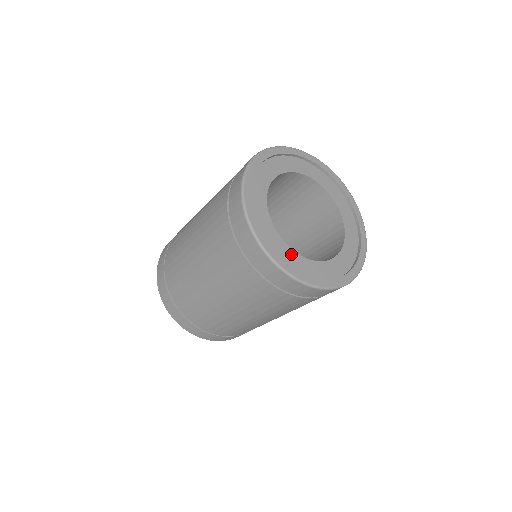
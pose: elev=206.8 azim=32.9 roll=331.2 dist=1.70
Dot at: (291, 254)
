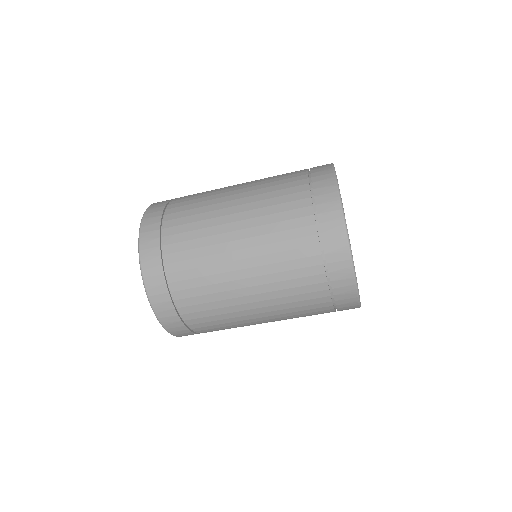
Dot at: occluded
